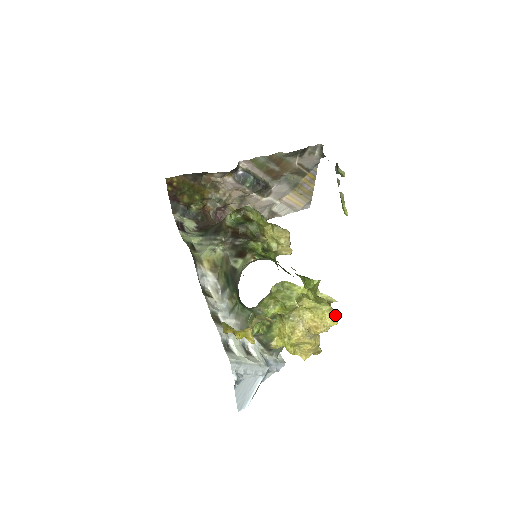
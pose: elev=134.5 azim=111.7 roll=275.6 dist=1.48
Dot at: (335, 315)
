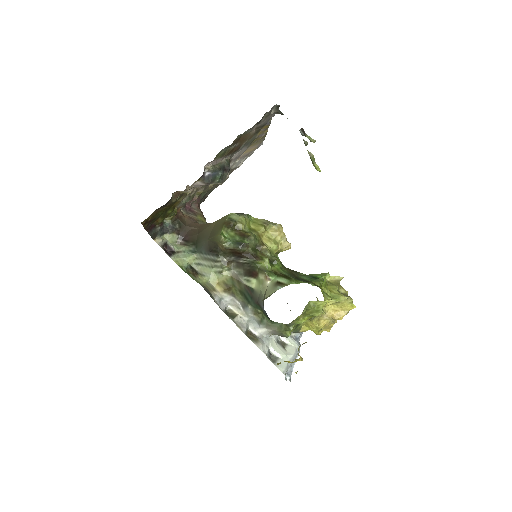
Dot at: (352, 301)
